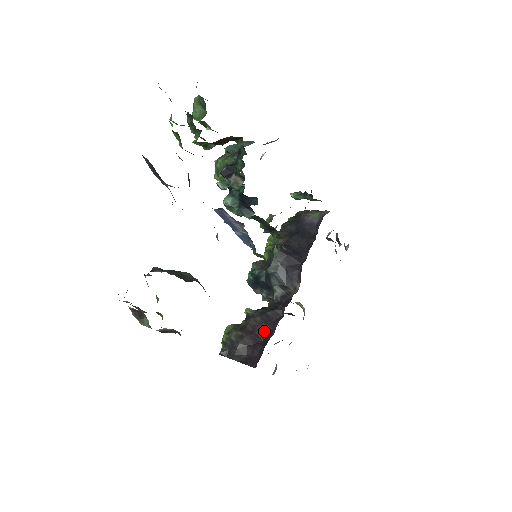
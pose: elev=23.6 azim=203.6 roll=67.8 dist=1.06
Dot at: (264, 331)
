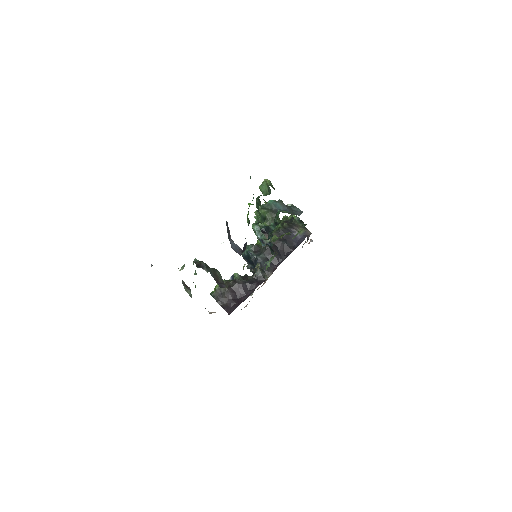
Dot at: (241, 294)
